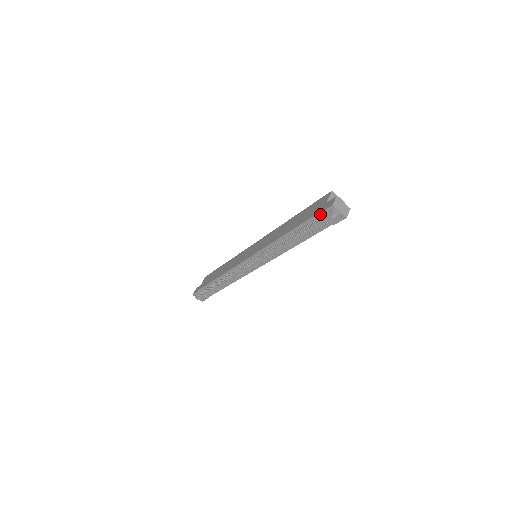
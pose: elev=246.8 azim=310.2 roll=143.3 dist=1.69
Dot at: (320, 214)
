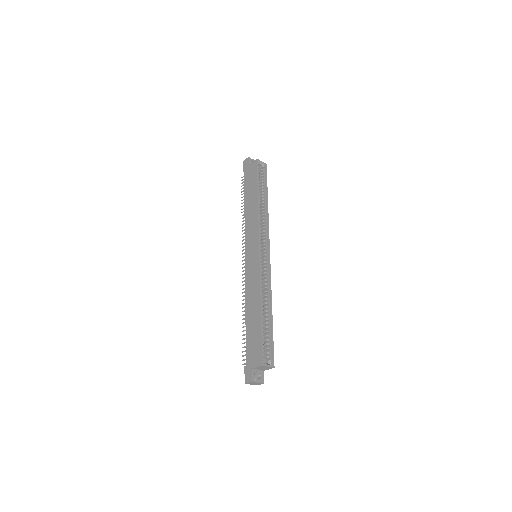
Dot at: (245, 367)
